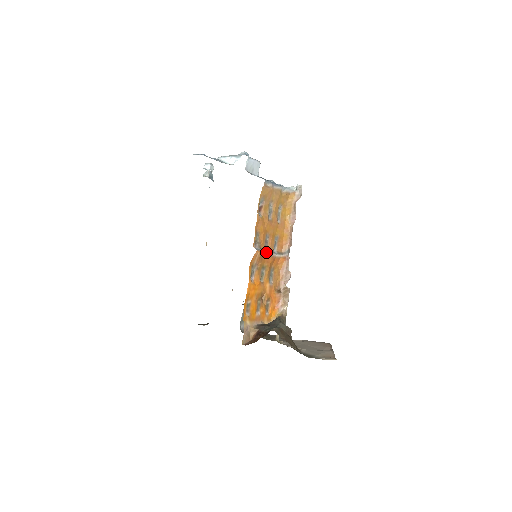
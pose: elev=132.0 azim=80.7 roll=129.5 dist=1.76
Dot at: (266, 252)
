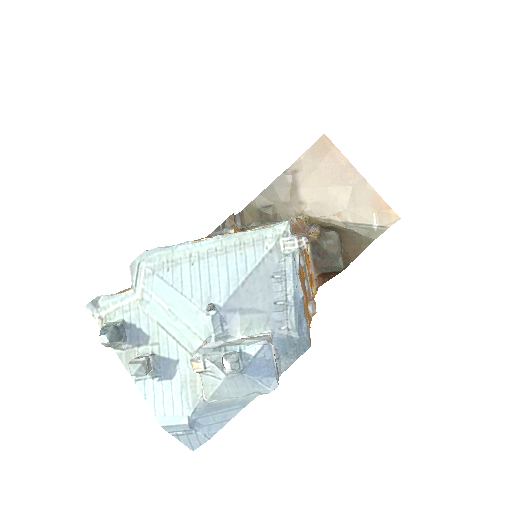
Dot at: (309, 287)
